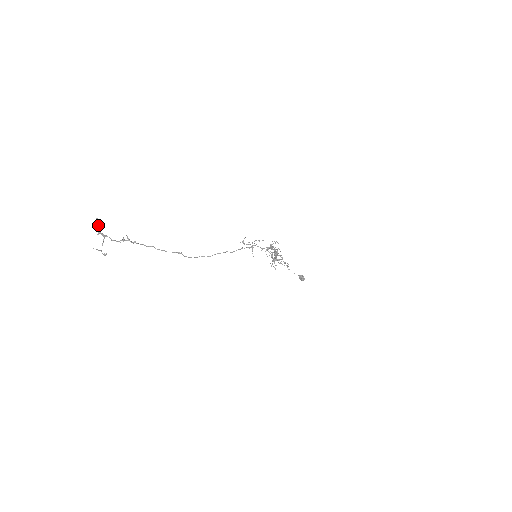
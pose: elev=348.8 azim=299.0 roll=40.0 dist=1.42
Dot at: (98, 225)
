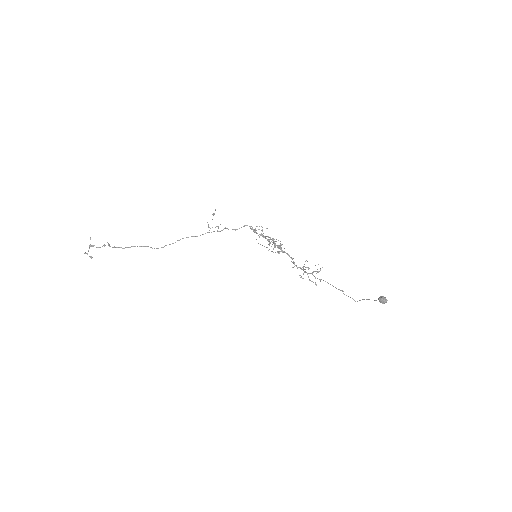
Dot at: occluded
